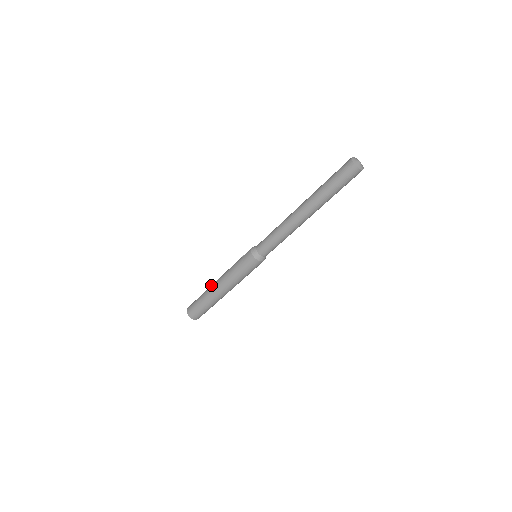
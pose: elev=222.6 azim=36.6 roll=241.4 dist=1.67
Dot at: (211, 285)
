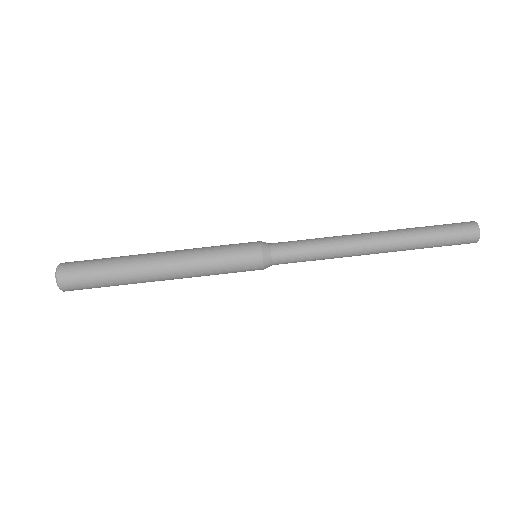
Dot at: occluded
